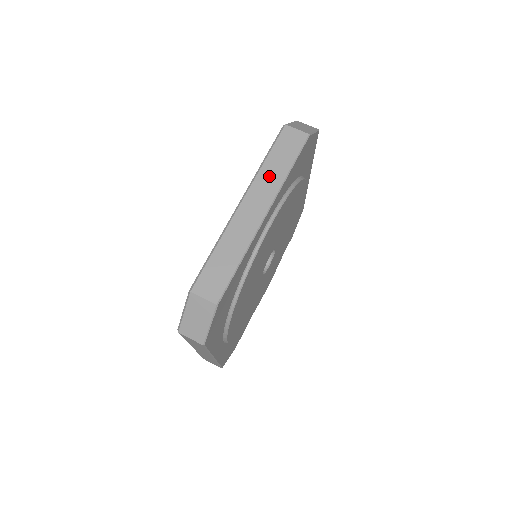
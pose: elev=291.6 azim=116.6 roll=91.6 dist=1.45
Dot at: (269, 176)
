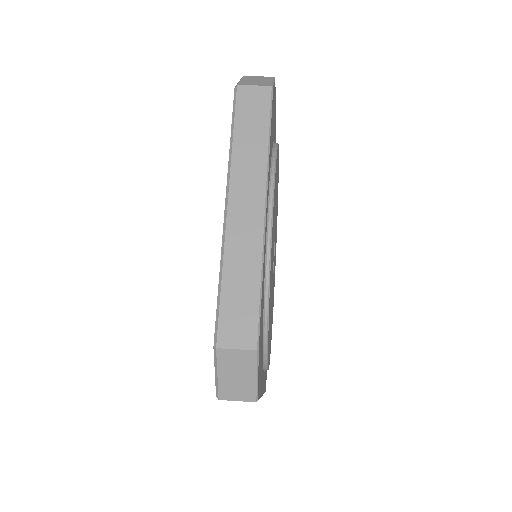
Dot at: (247, 159)
